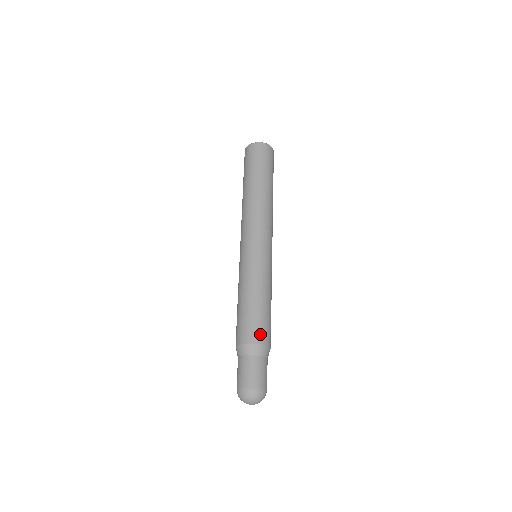
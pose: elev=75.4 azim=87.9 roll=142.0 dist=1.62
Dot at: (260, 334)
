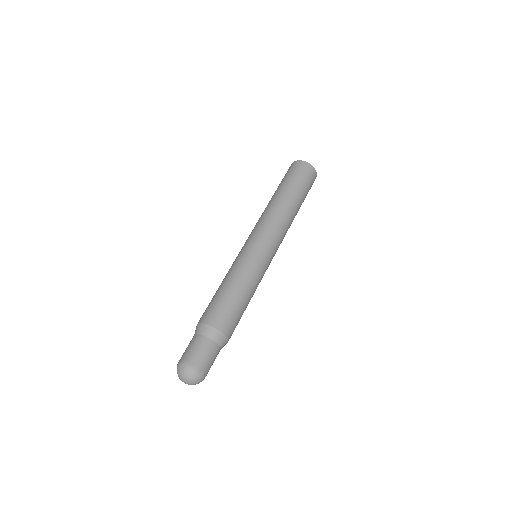
Dot at: (227, 324)
